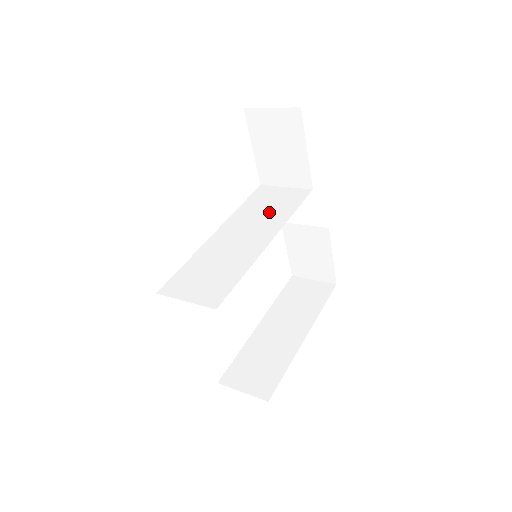
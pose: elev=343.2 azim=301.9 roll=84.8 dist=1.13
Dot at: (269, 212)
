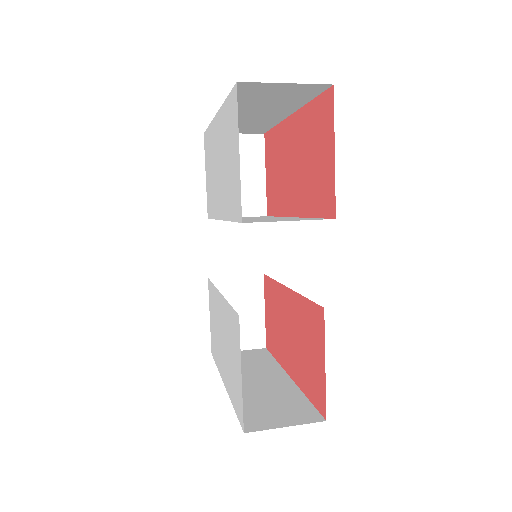
Dot at: occluded
